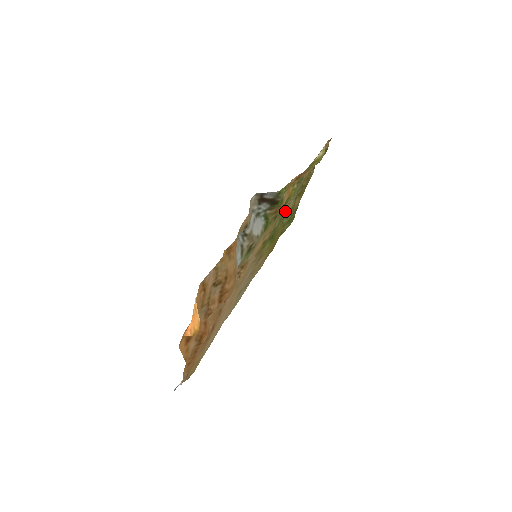
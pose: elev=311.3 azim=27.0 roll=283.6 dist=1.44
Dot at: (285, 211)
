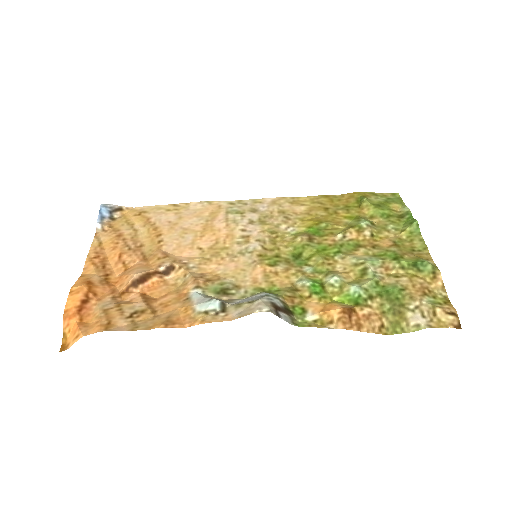
Dot at: (335, 266)
